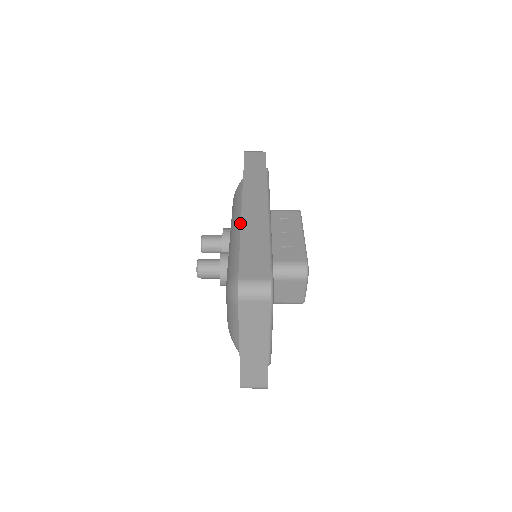
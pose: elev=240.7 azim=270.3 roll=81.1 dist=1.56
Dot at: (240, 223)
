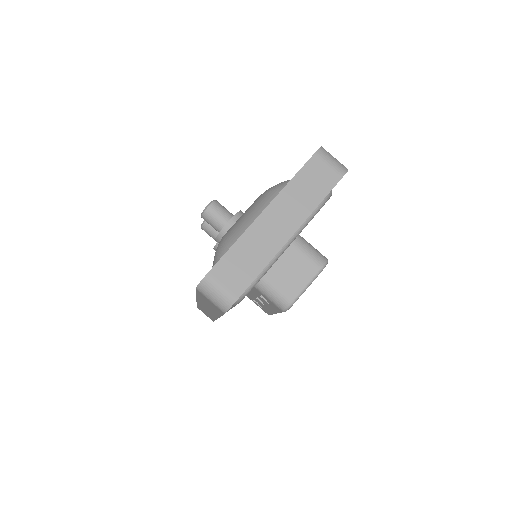
Dot at: occluded
